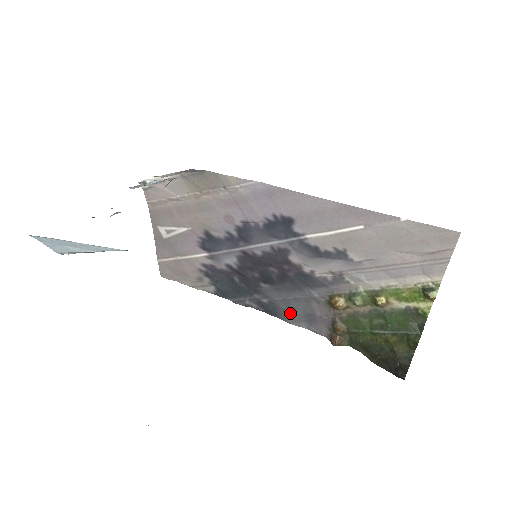
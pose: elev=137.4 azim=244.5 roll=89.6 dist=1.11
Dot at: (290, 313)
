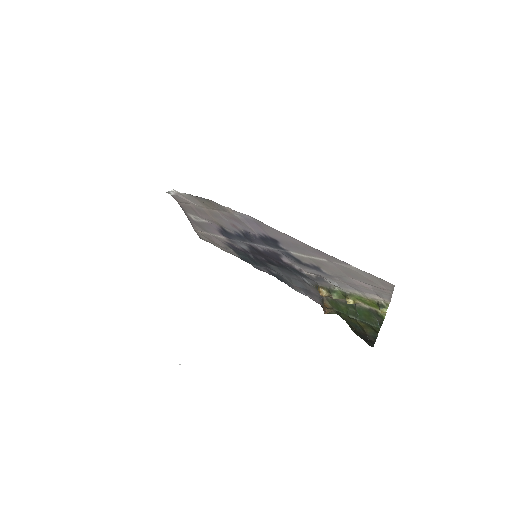
Dot at: (293, 285)
